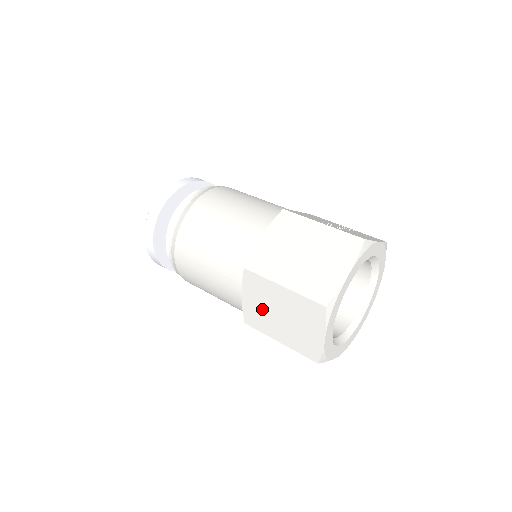
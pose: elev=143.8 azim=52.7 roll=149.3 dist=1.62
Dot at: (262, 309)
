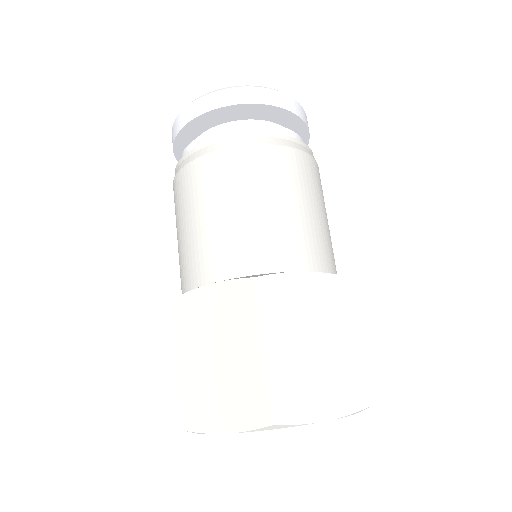
Dot at: (210, 322)
